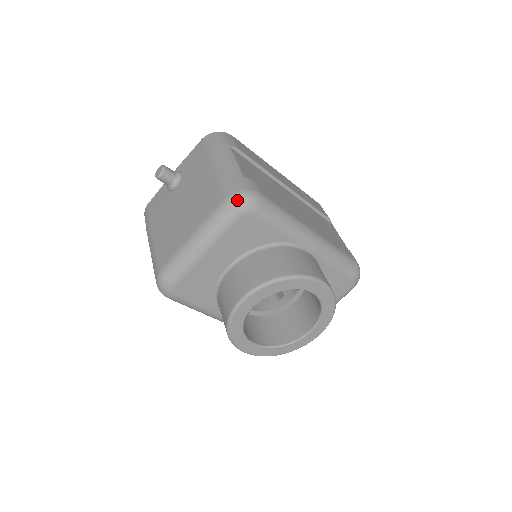
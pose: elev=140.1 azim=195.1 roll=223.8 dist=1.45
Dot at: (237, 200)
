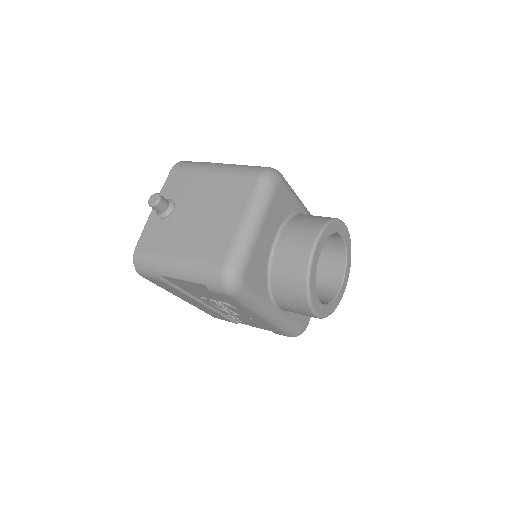
Dot at: (269, 173)
